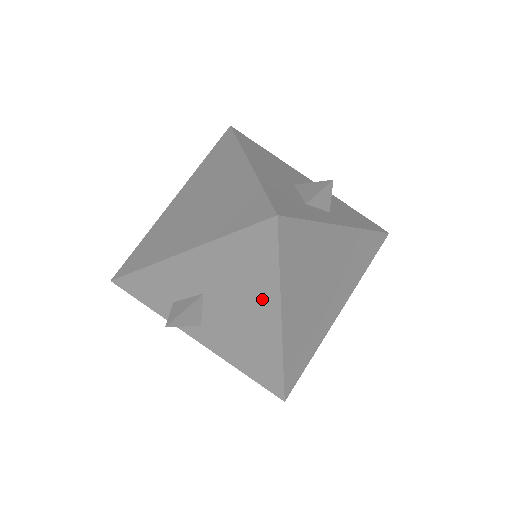
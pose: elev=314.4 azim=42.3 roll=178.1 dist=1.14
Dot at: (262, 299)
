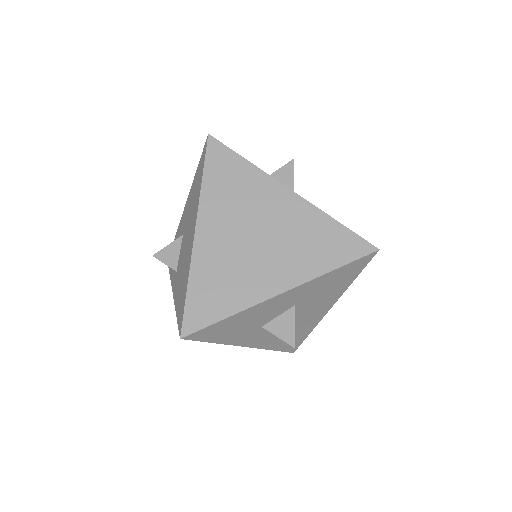
Dot at: (194, 214)
